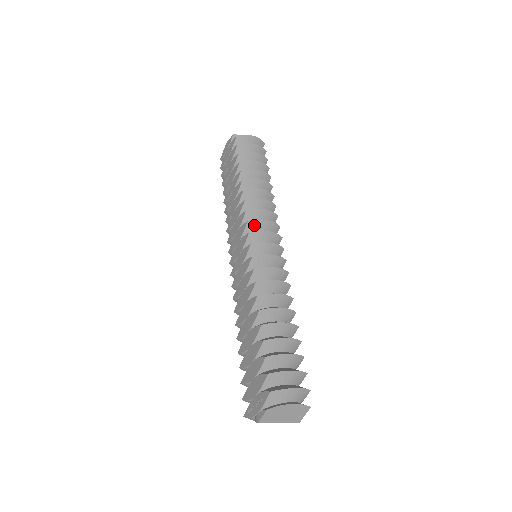
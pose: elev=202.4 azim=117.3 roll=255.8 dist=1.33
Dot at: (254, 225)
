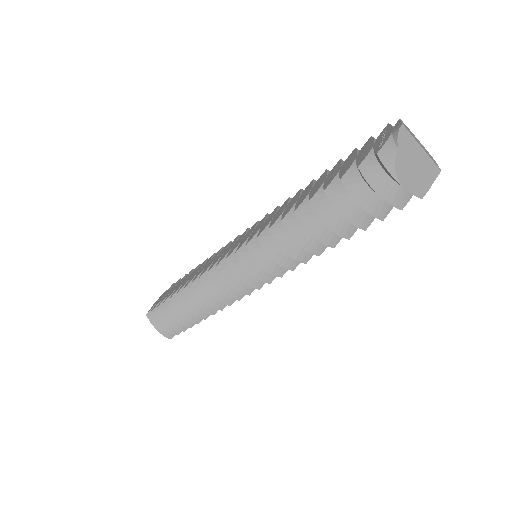
Dot at: occluded
